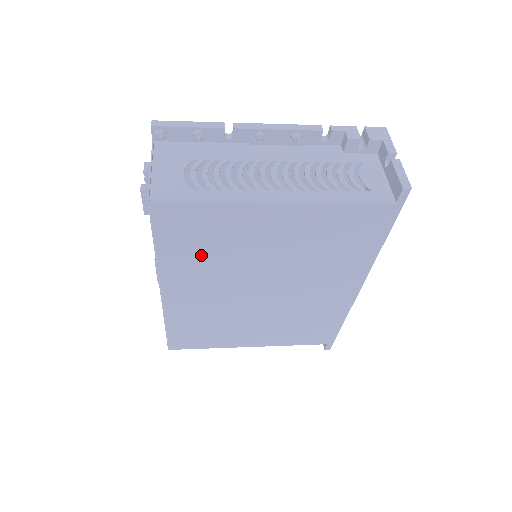
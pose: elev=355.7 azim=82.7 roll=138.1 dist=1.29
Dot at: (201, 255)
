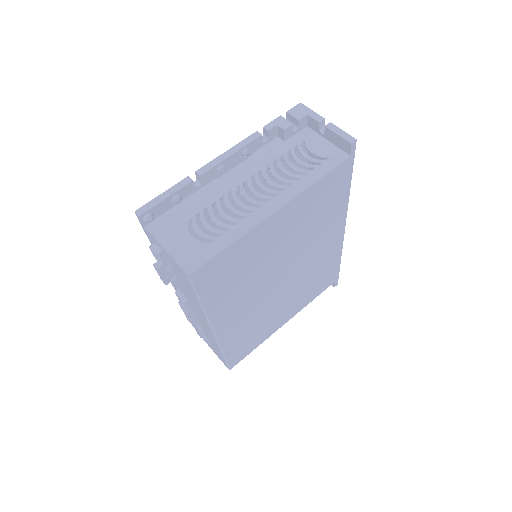
Dot at: (234, 285)
